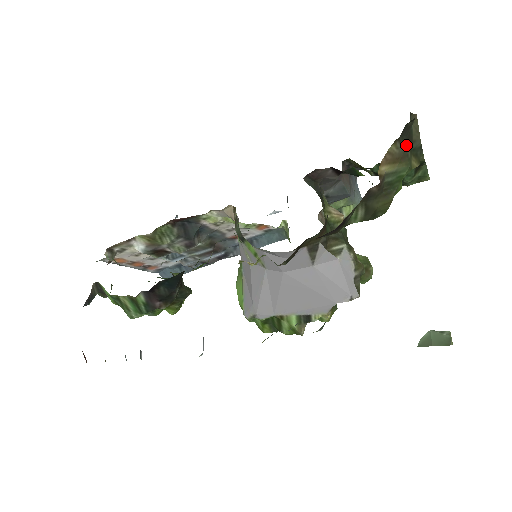
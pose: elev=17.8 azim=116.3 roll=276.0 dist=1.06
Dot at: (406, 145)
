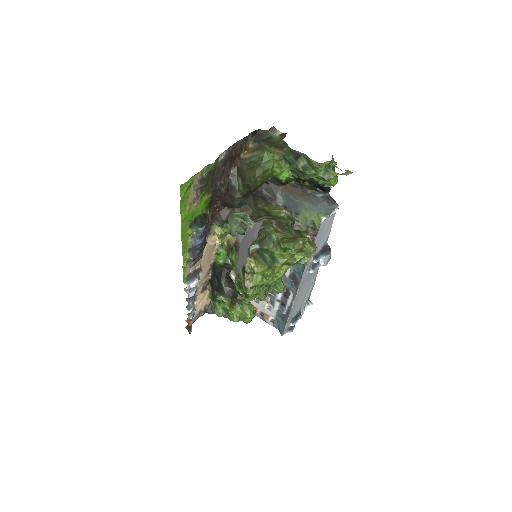
Dot at: (262, 143)
